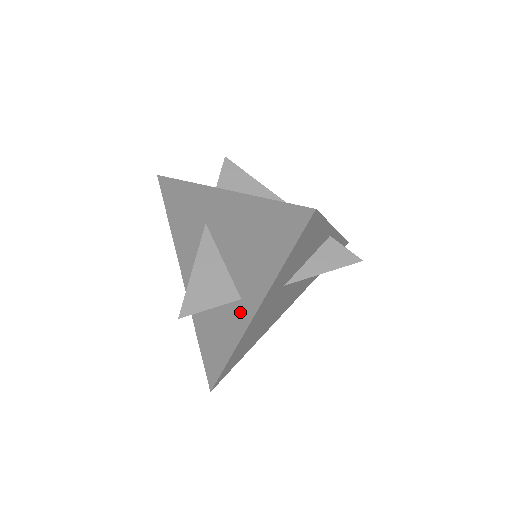
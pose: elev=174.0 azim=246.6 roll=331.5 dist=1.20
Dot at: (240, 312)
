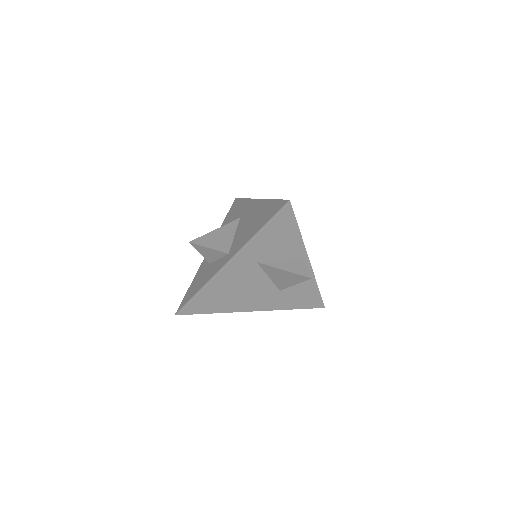
Dot at: (223, 261)
